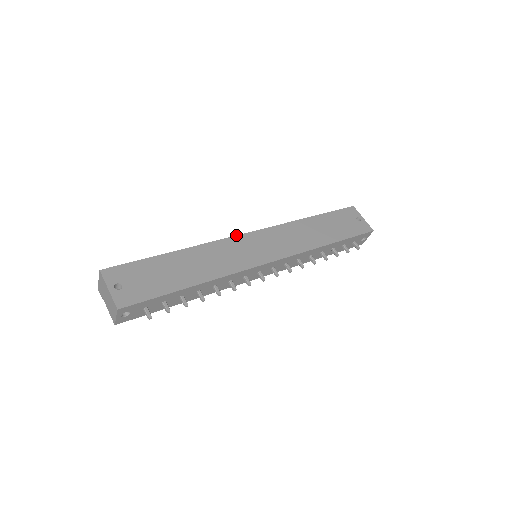
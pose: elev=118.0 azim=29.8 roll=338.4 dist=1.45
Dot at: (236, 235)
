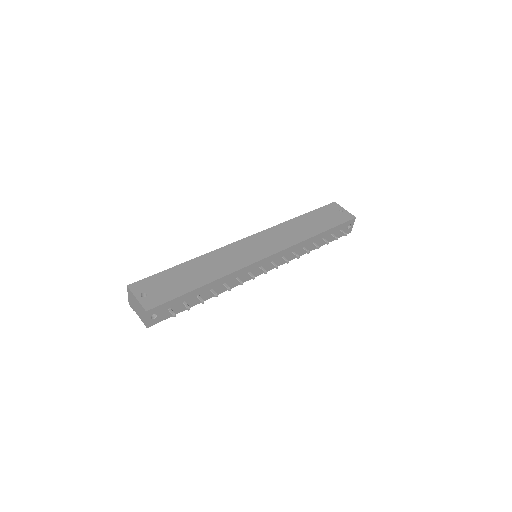
Dot at: occluded
